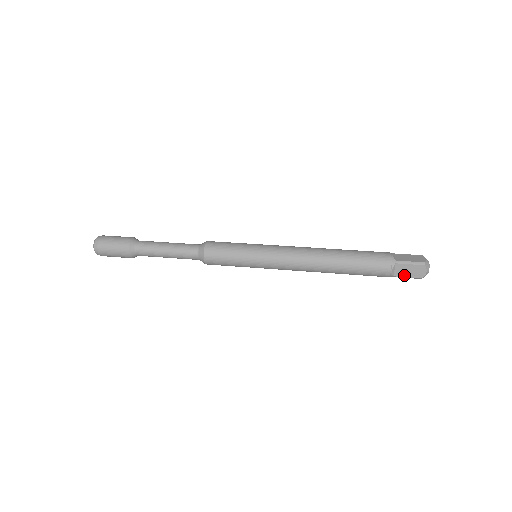
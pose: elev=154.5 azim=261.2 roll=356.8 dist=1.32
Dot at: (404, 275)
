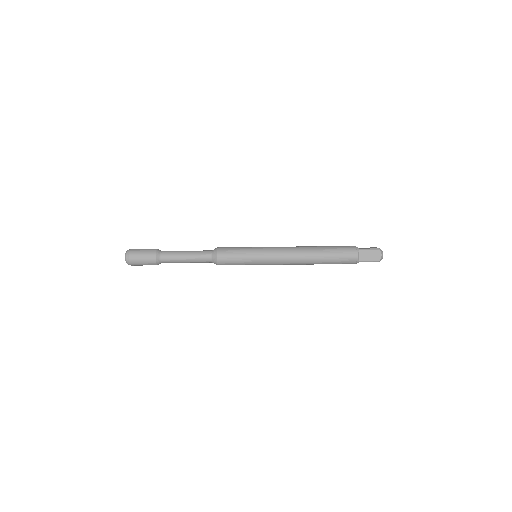
Dot at: occluded
